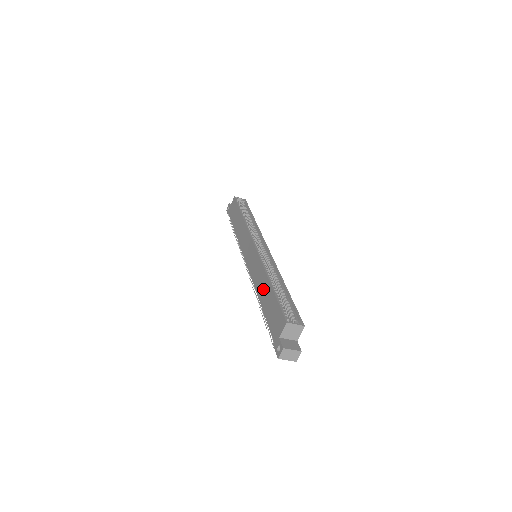
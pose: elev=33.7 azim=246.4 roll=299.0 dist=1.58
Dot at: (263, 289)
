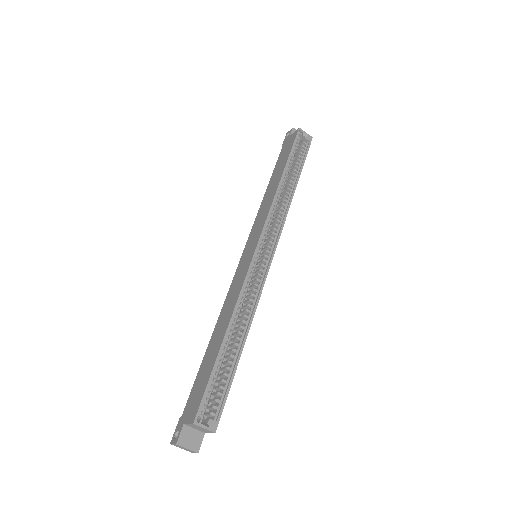
Dot at: (219, 330)
